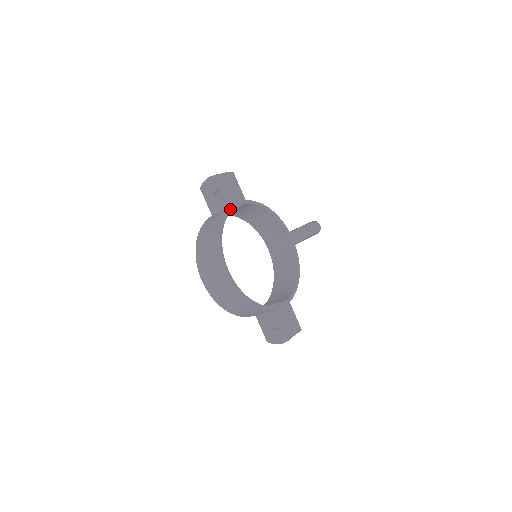
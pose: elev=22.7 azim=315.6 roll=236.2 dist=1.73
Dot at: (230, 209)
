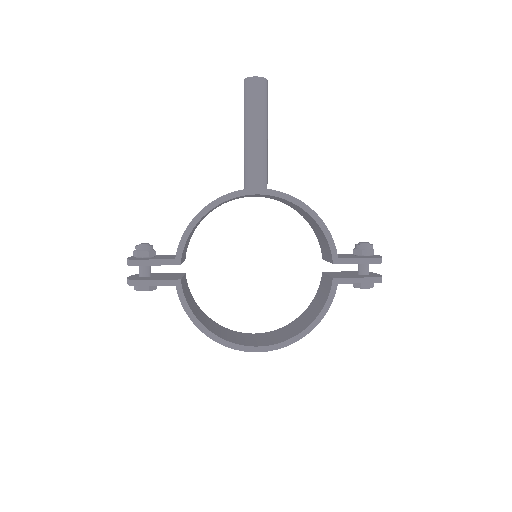
Dot at: (181, 298)
